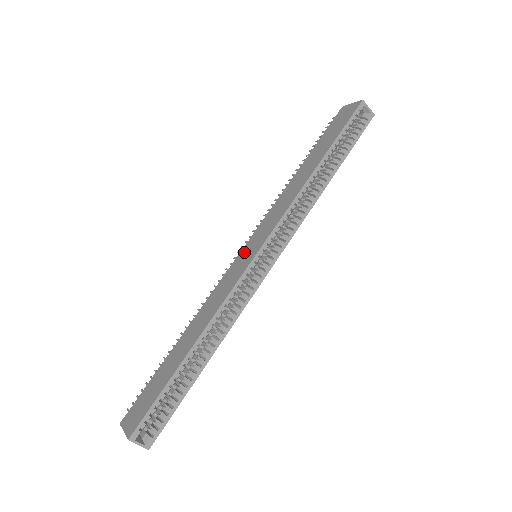
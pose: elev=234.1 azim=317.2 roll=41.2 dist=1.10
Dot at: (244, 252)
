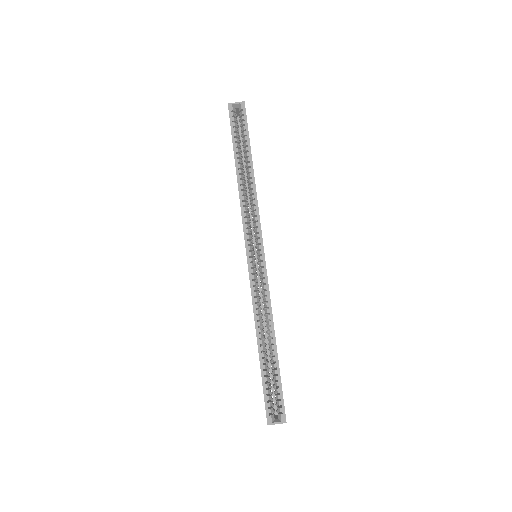
Dot at: occluded
